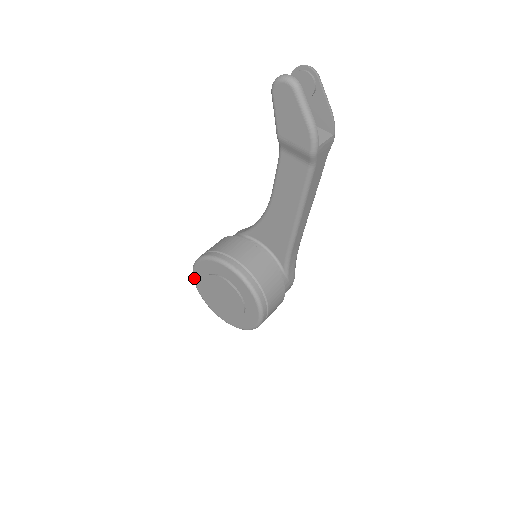
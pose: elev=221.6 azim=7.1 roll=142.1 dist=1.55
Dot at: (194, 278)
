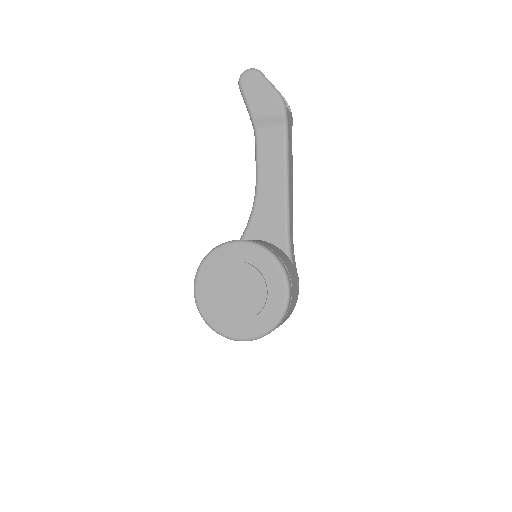
Dot at: (197, 299)
